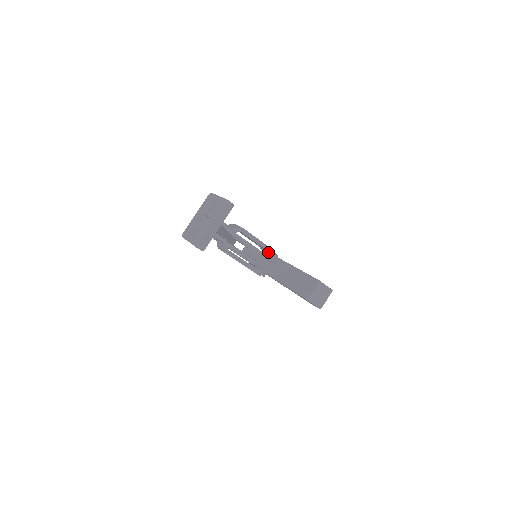
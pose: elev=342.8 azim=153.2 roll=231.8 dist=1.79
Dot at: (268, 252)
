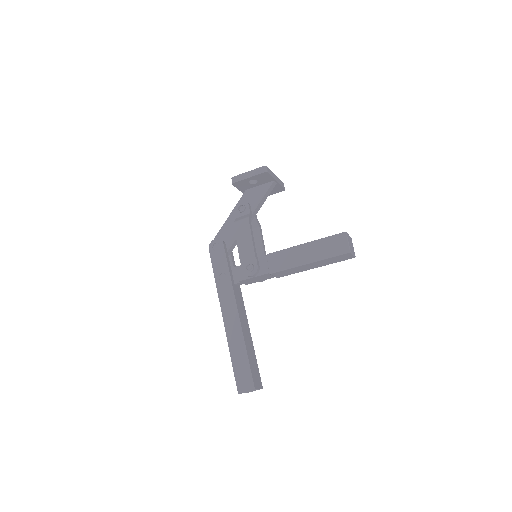
Dot at: occluded
